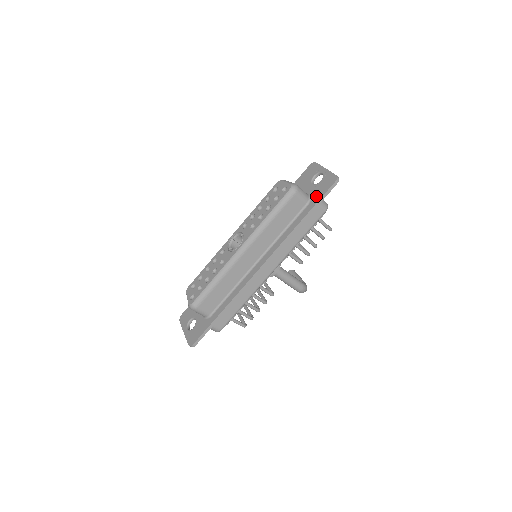
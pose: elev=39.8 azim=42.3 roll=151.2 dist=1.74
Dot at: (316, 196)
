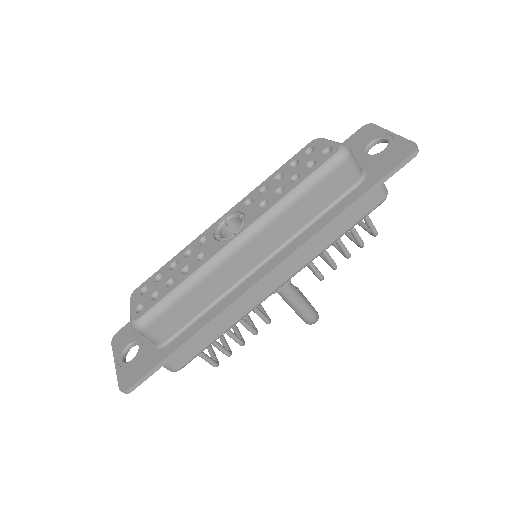
Dot at: (376, 172)
